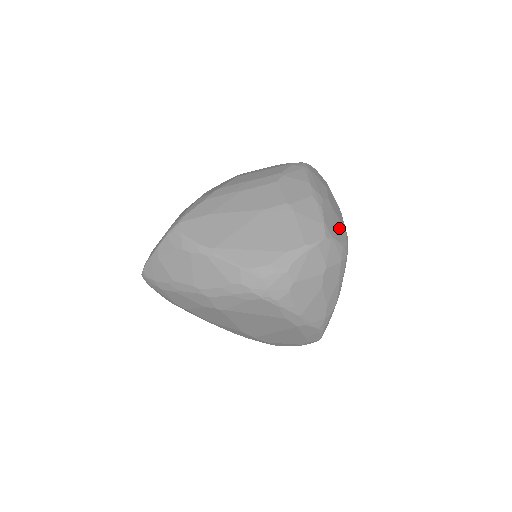
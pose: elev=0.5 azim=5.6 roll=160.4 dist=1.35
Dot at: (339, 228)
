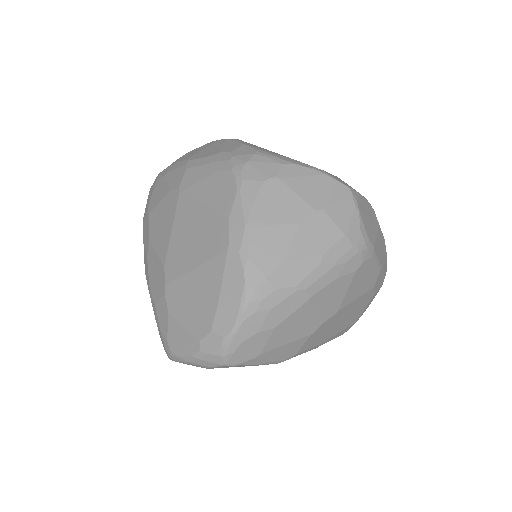
Dot at: (370, 230)
